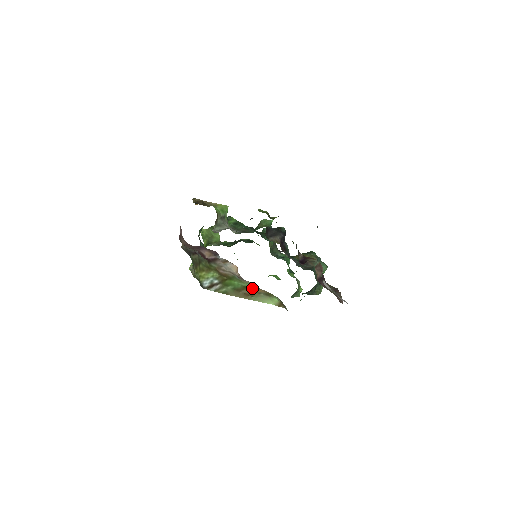
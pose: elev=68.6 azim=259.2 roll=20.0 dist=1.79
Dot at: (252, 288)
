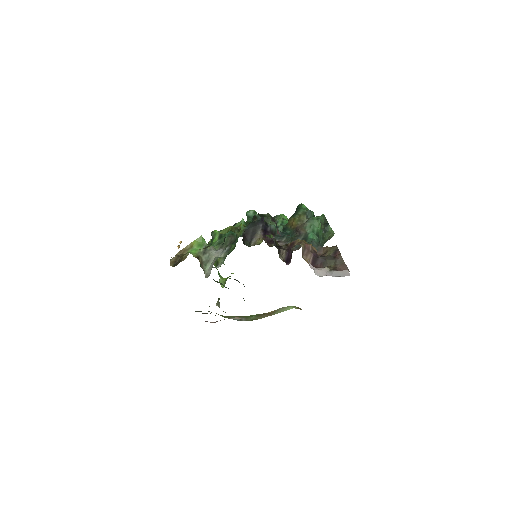
Dot at: occluded
